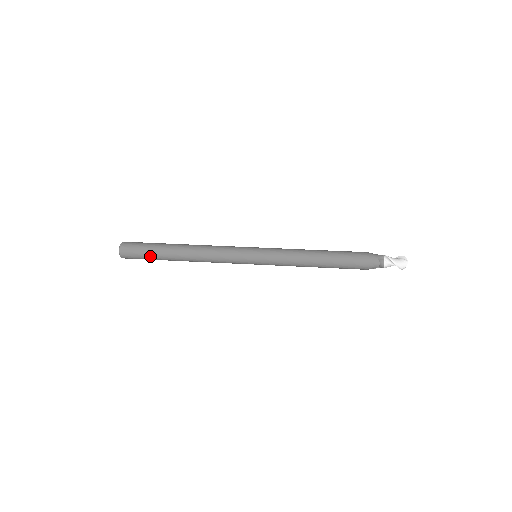
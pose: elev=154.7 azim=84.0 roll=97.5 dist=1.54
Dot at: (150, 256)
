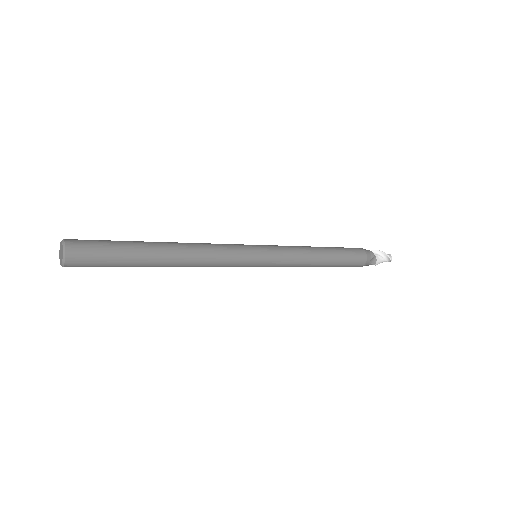
Dot at: (119, 249)
